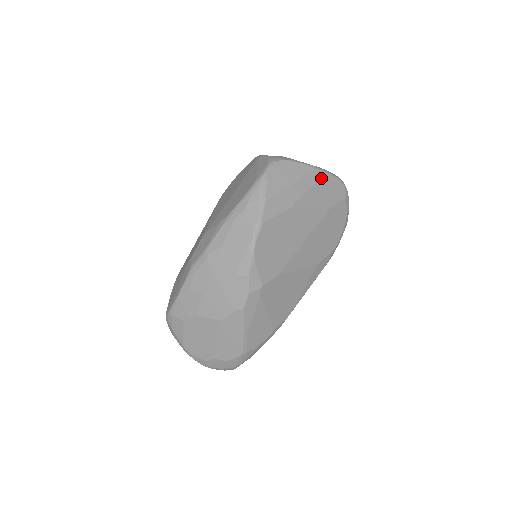
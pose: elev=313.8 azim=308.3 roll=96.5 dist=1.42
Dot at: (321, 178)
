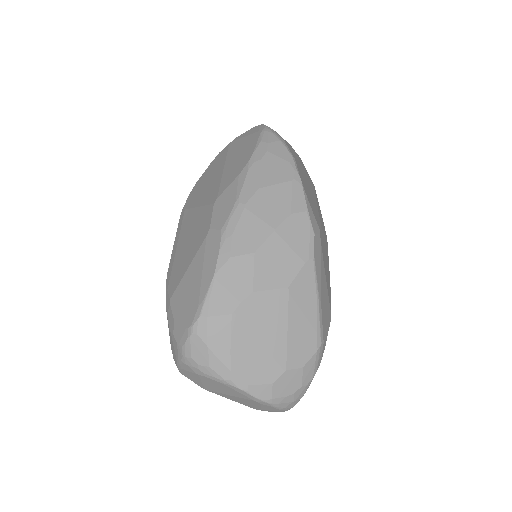
Dot at: occluded
